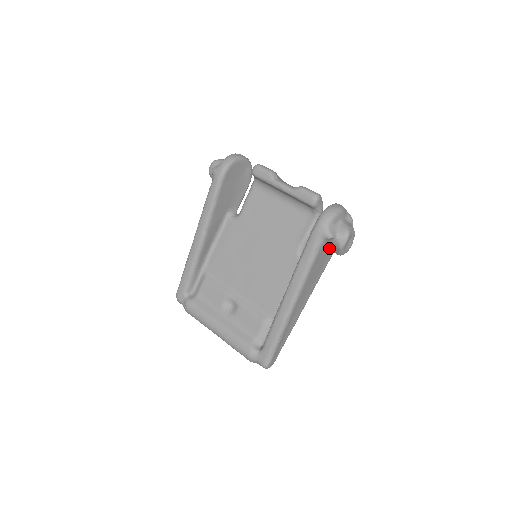
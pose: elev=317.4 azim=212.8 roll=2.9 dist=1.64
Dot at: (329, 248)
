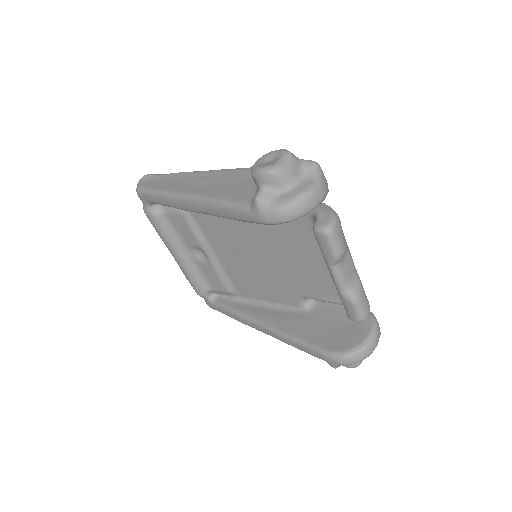
Dot at: occluded
